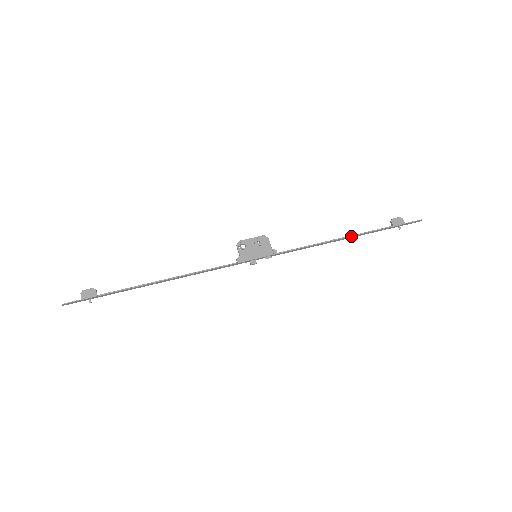
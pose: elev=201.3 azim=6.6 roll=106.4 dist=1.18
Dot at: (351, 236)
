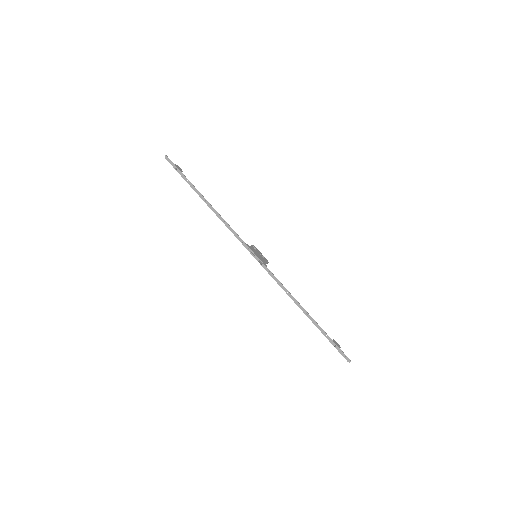
Dot at: (308, 313)
